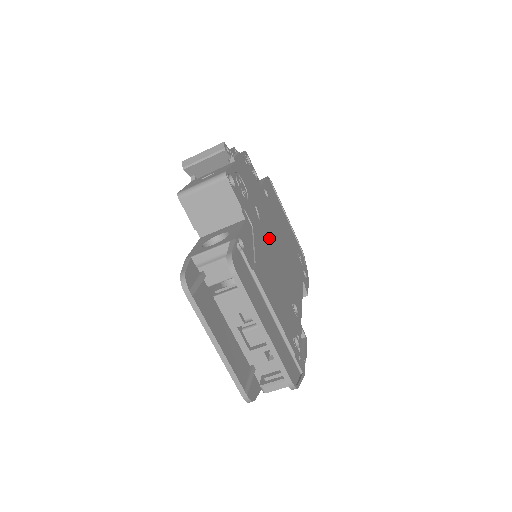
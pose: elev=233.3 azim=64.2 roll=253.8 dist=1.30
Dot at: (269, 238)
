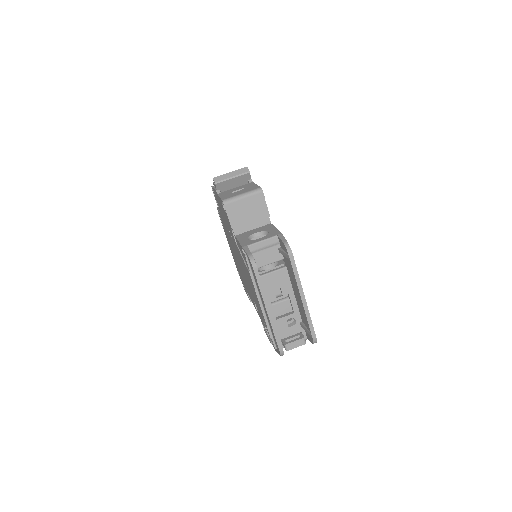
Dot at: occluded
